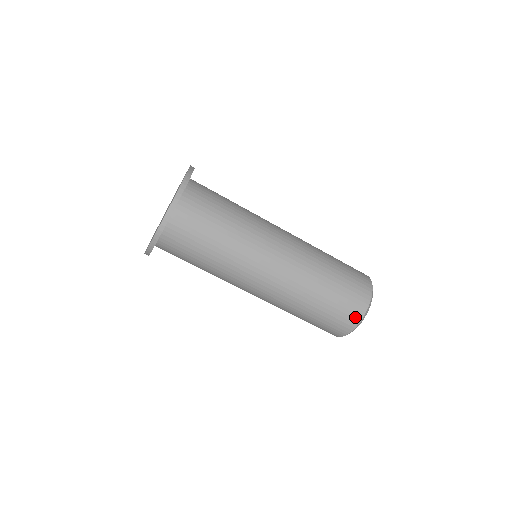
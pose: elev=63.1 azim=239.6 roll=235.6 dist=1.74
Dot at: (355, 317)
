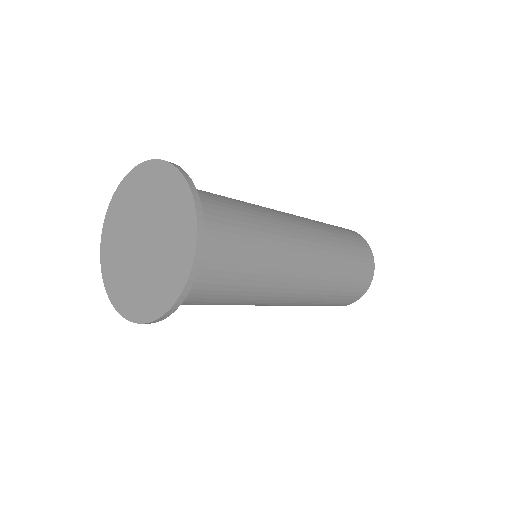
Dot at: occluded
